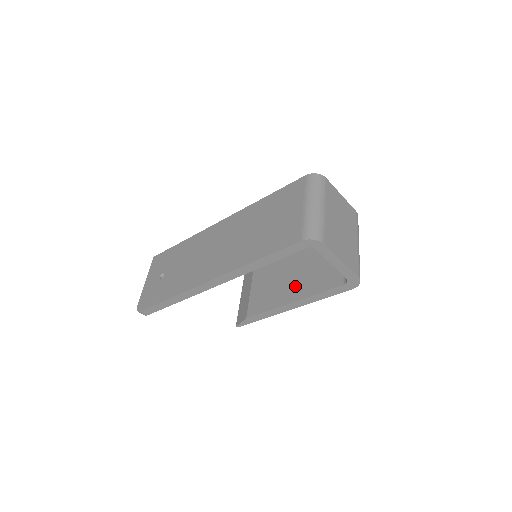
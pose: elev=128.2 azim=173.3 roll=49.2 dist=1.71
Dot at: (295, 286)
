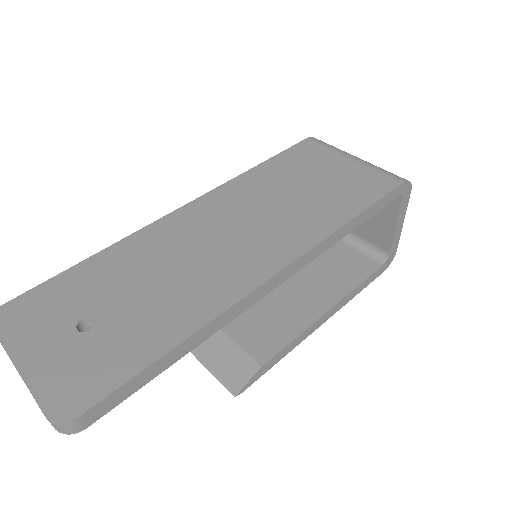
Dot at: (311, 293)
